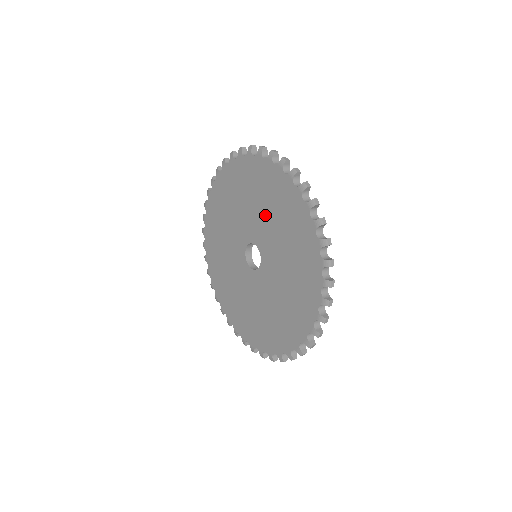
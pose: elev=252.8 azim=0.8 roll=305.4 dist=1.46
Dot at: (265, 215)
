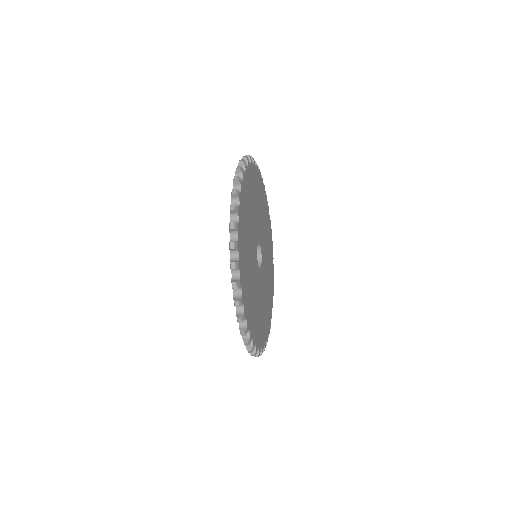
Dot at: occluded
